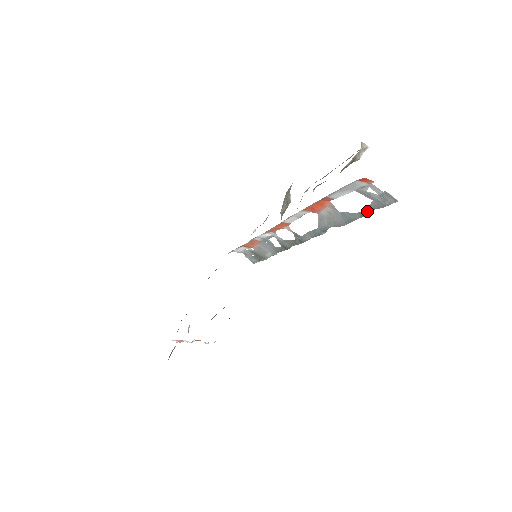
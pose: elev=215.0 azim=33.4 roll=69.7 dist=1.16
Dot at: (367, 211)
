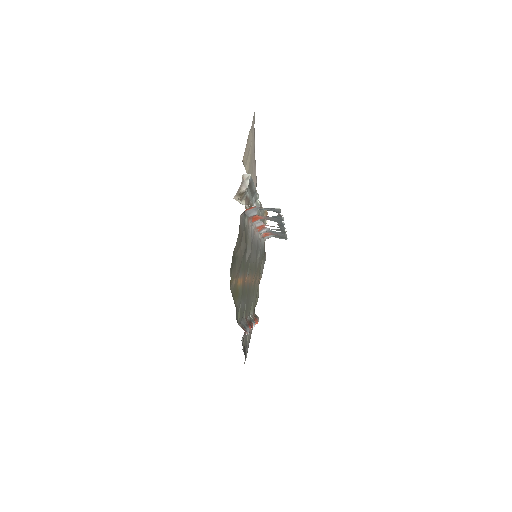
Dot at: (279, 214)
